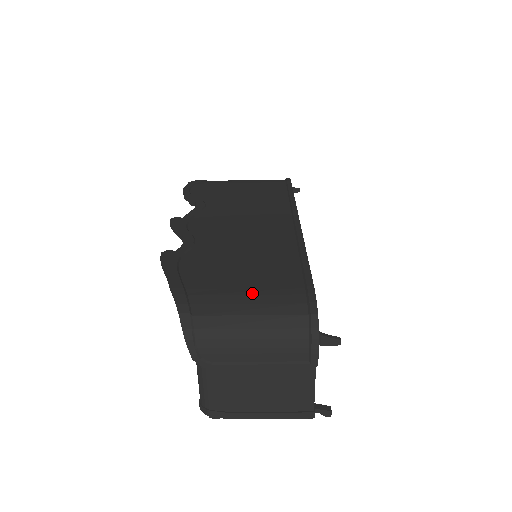
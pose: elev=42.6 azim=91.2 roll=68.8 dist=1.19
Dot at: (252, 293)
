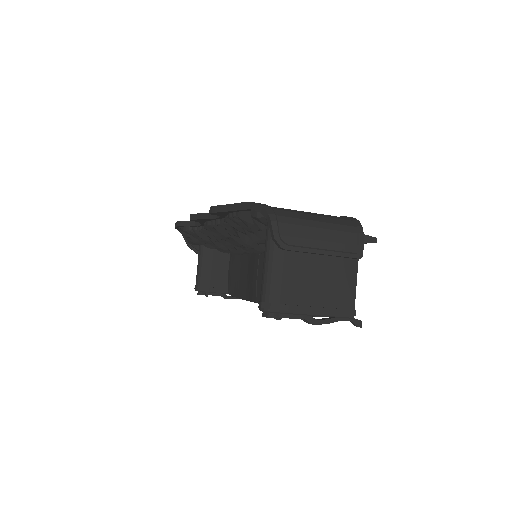
Dot at: occluded
